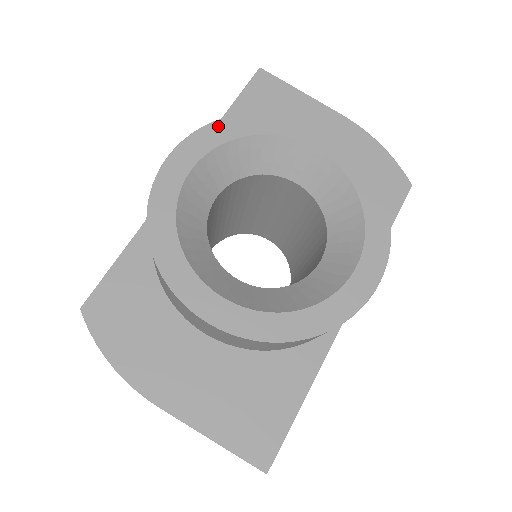
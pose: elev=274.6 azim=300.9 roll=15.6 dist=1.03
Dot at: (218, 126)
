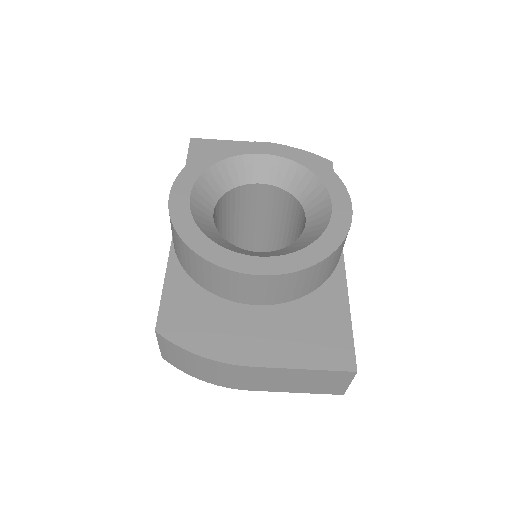
Dot at: (191, 166)
